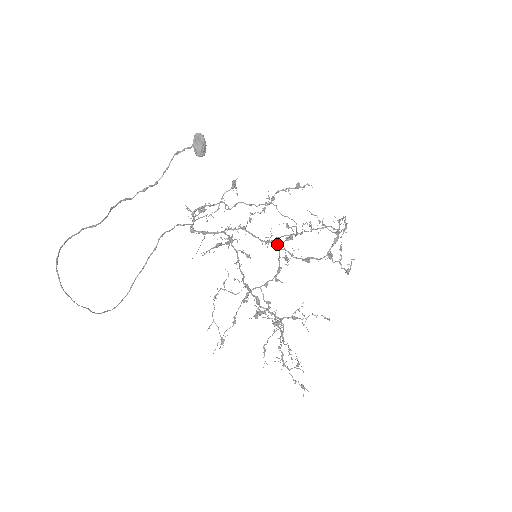
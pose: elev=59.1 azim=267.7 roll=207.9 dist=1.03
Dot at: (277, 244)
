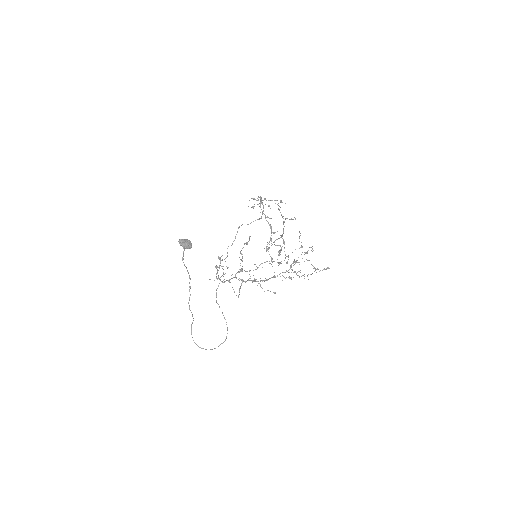
Dot at: occluded
